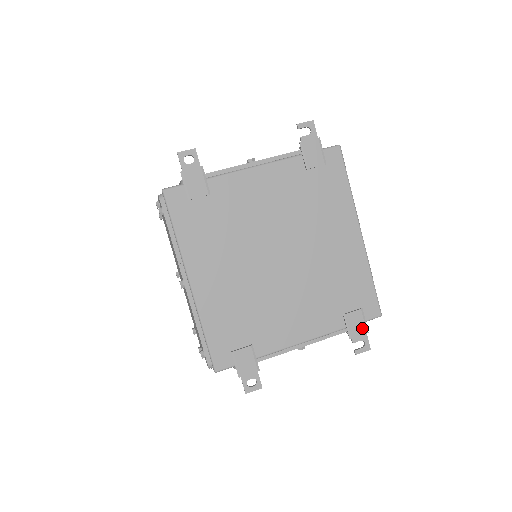
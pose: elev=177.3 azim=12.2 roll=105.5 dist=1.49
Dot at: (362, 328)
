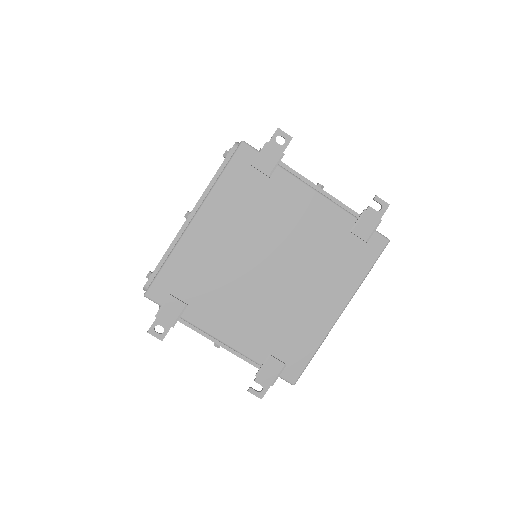
Dot at: (272, 378)
